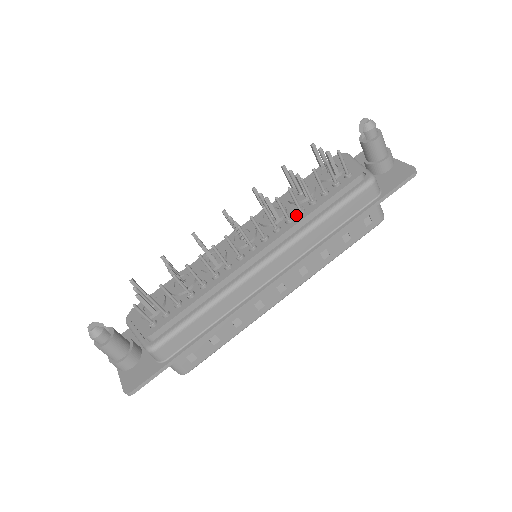
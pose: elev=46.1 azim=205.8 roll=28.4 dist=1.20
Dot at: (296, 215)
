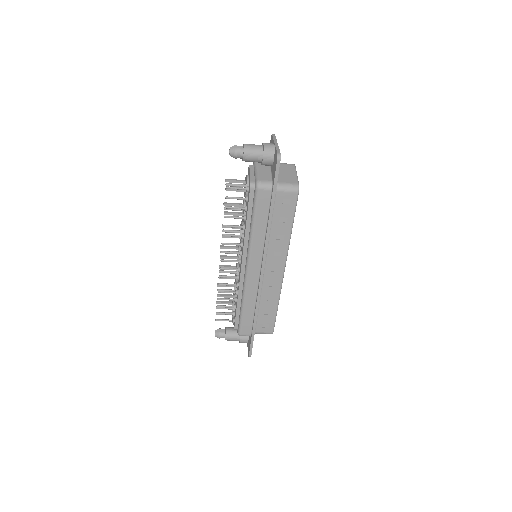
Dot at: (244, 231)
